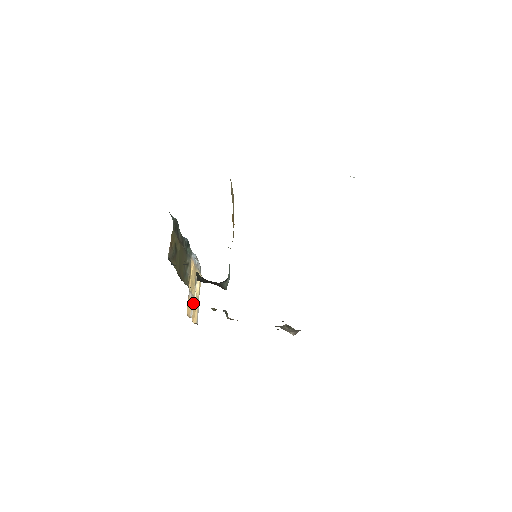
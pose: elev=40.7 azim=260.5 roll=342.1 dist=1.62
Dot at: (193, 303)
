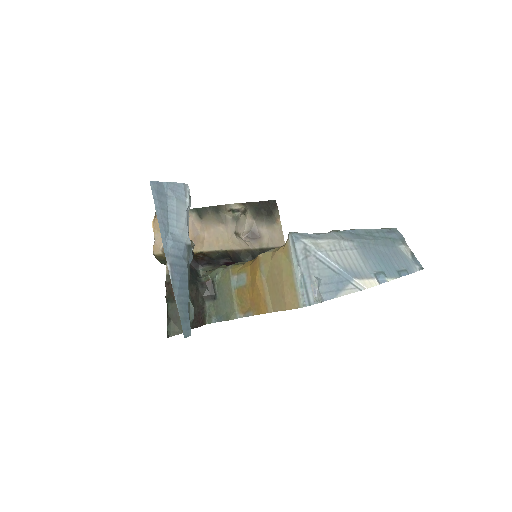
Dot at: occluded
